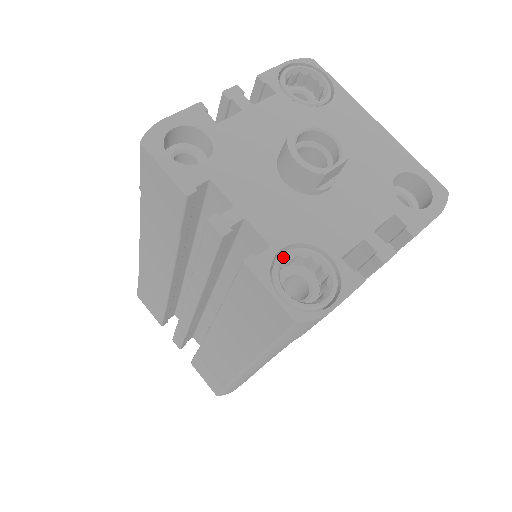
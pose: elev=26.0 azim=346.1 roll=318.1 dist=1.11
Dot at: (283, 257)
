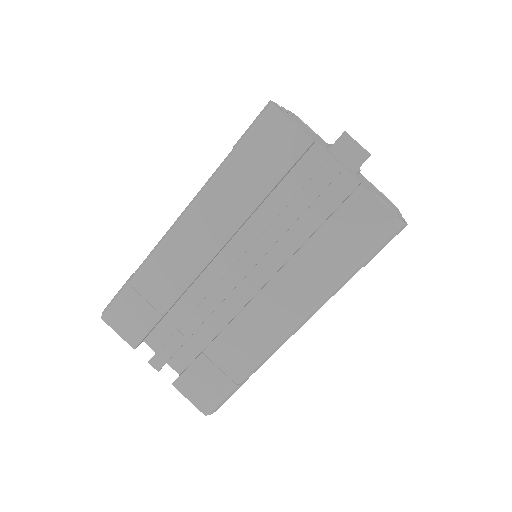
Dot at: (371, 191)
